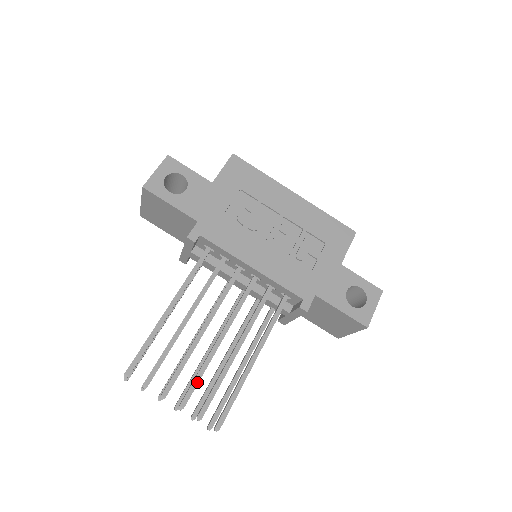
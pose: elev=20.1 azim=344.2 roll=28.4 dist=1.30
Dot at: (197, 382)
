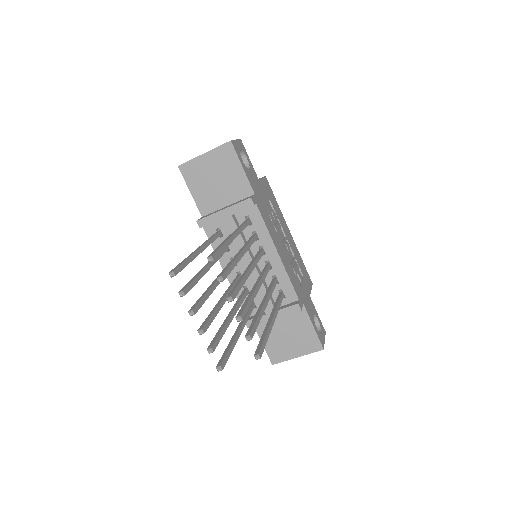
Dot at: (248, 307)
